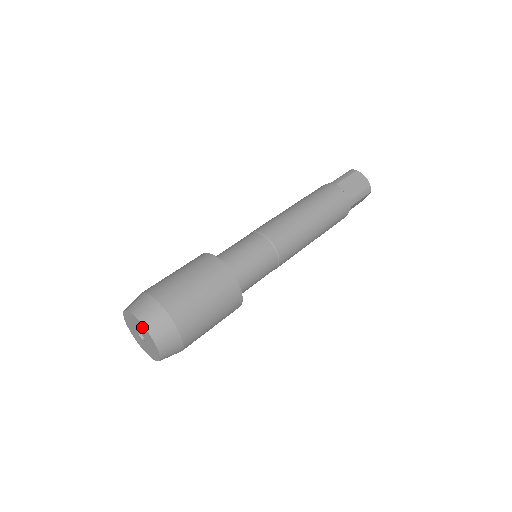
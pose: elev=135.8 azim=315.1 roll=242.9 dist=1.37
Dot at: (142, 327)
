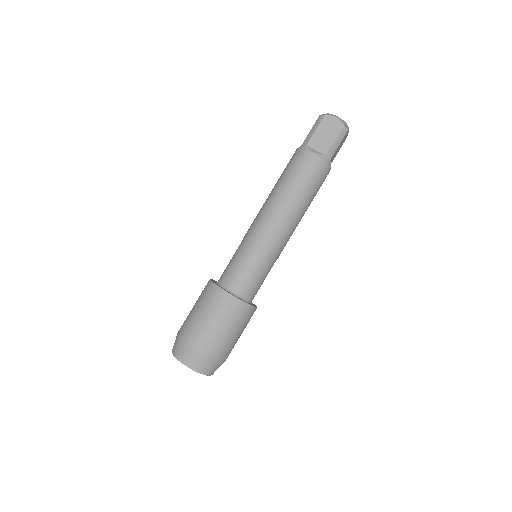
Dot at: (185, 364)
